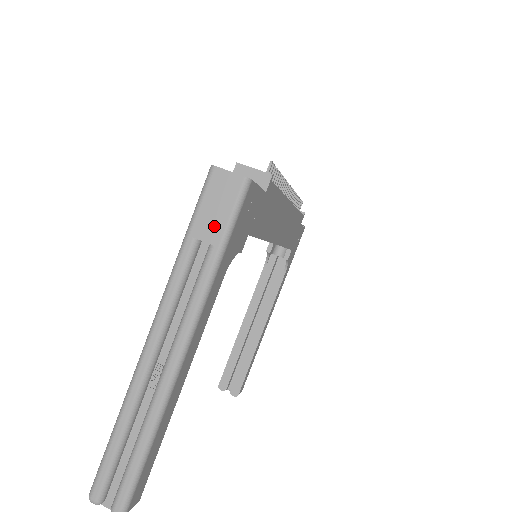
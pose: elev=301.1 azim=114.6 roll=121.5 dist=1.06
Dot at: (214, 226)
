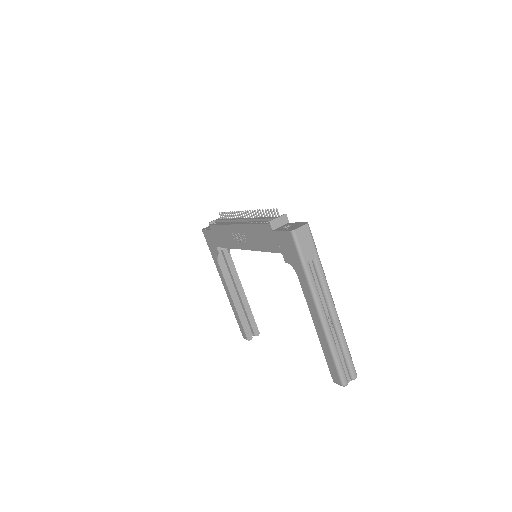
Dot at: (311, 251)
